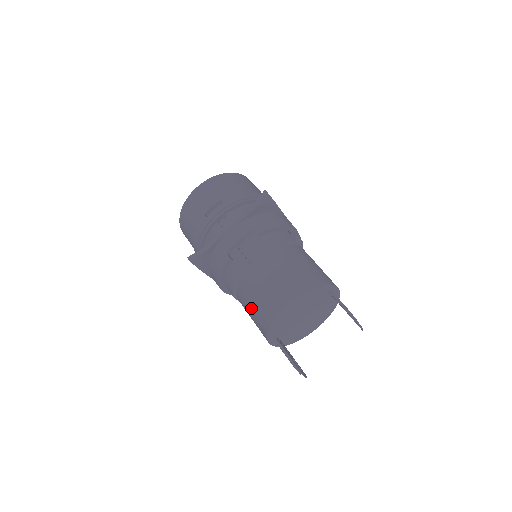
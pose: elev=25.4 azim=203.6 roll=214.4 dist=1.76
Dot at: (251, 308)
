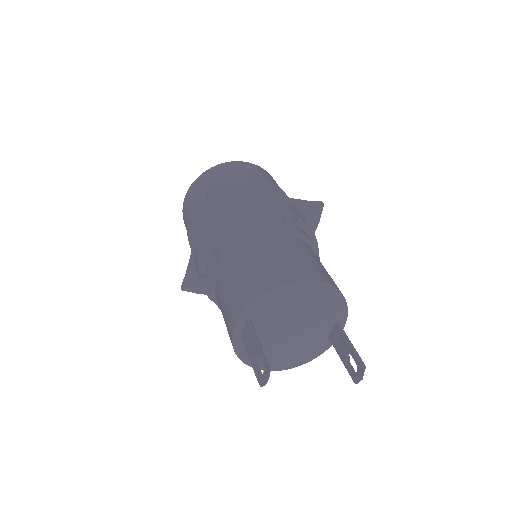
Dot at: (248, 268)
